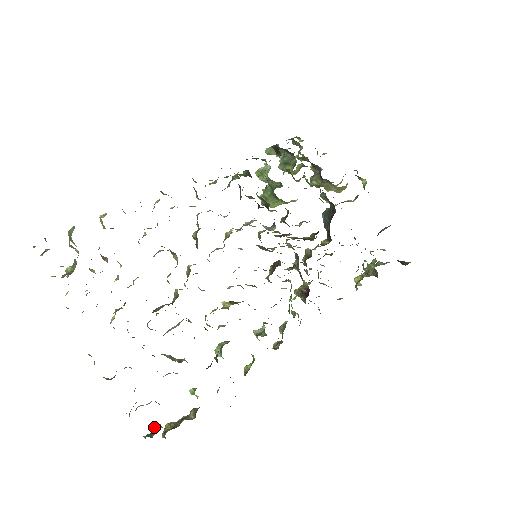
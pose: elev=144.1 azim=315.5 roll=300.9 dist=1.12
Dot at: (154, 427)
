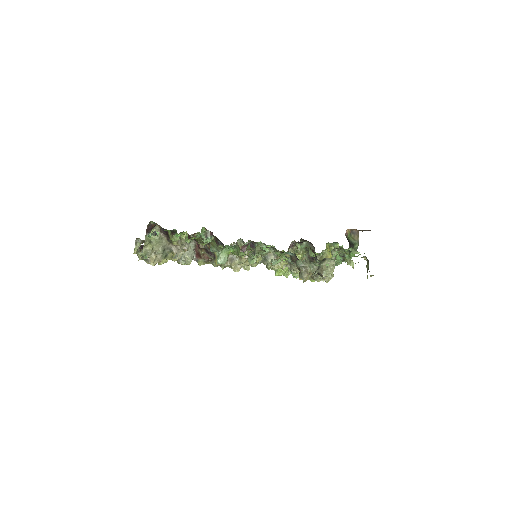
Dot at: occluded
